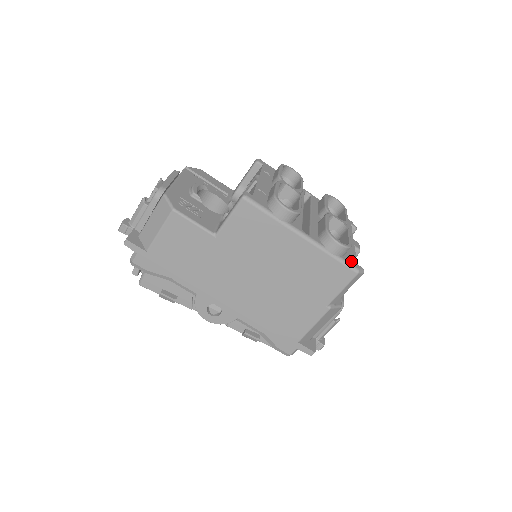
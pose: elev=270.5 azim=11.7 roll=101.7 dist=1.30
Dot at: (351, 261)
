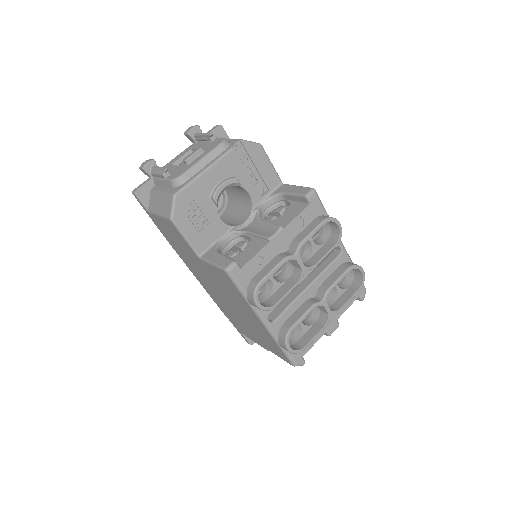
Dot at: (297, 355)
